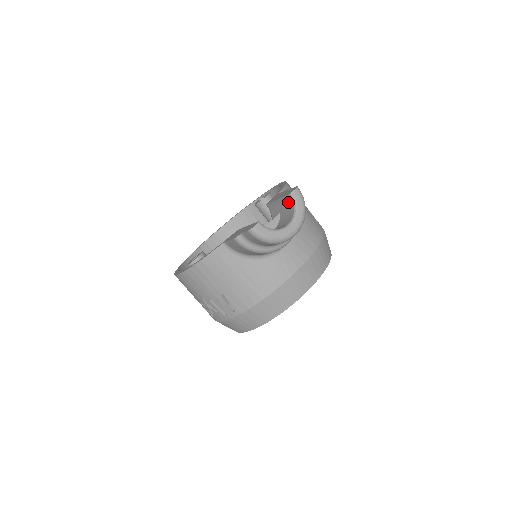
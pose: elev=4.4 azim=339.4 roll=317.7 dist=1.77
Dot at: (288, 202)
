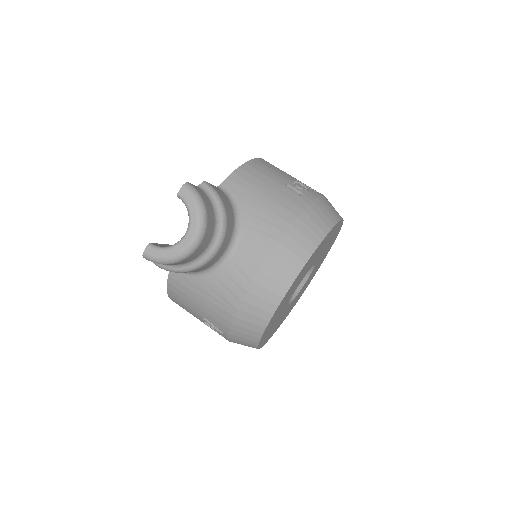
Dot at: occluded
